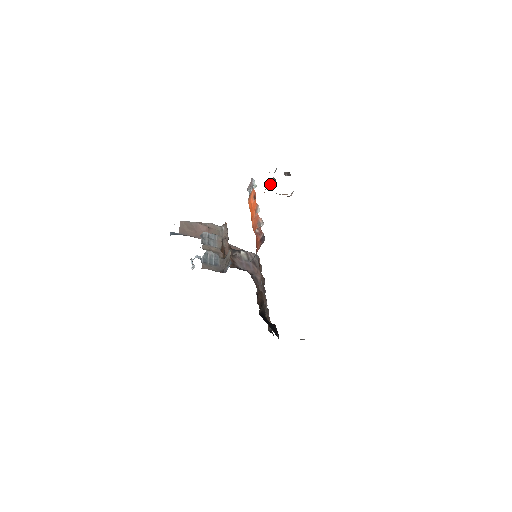
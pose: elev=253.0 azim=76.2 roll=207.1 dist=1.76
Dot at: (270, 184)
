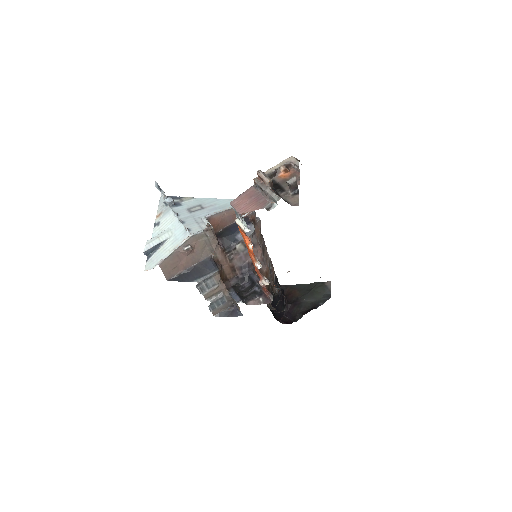
Dot at: (263, 181)
